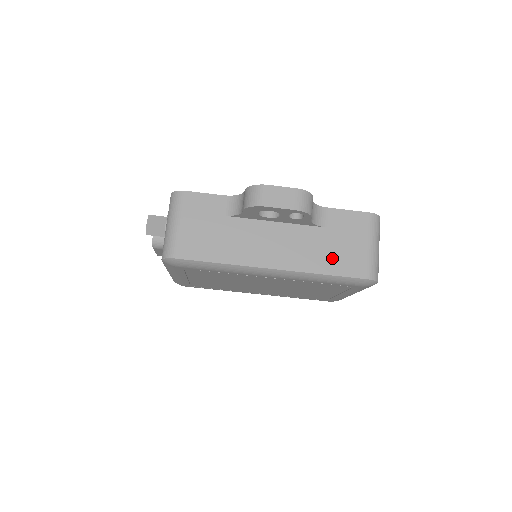
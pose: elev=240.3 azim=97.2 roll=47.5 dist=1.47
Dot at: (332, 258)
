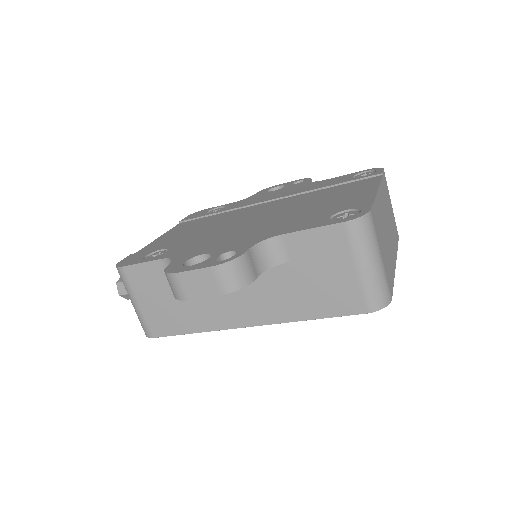
Dot at: (312, 298)
